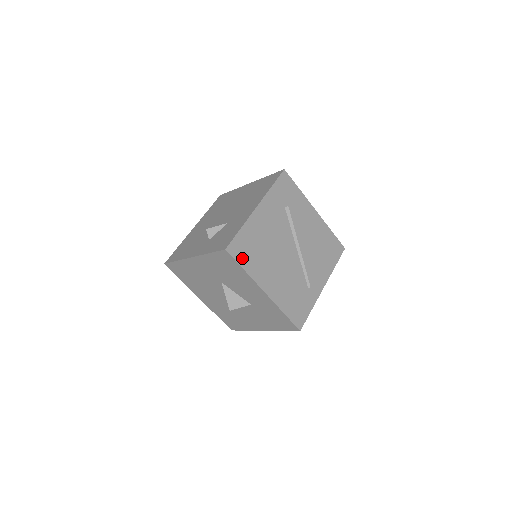
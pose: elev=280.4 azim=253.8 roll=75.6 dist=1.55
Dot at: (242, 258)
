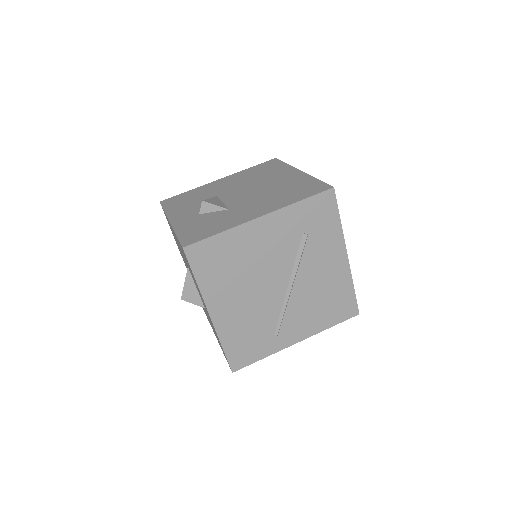
Dot at: (201, 267)
